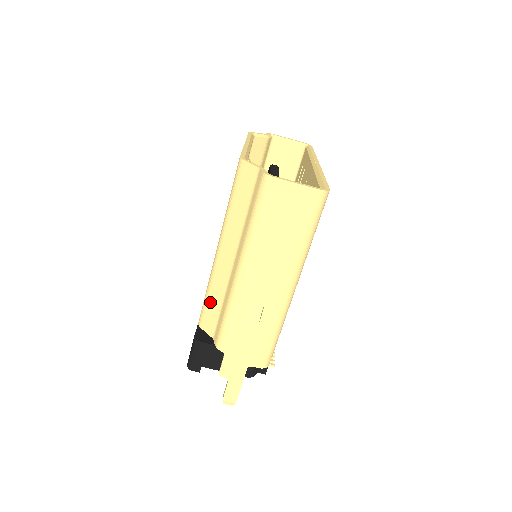
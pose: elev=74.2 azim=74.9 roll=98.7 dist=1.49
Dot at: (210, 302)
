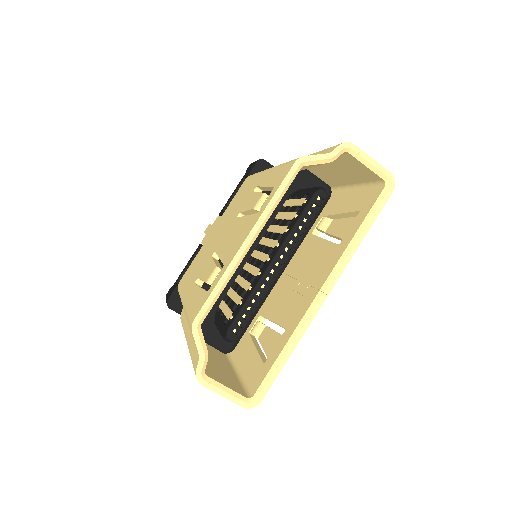
Dot at: occluded
